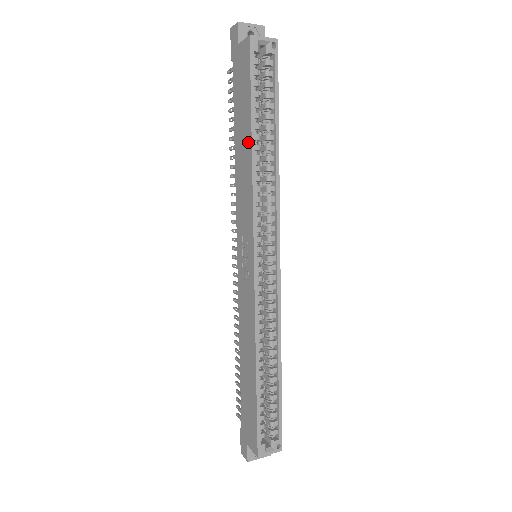
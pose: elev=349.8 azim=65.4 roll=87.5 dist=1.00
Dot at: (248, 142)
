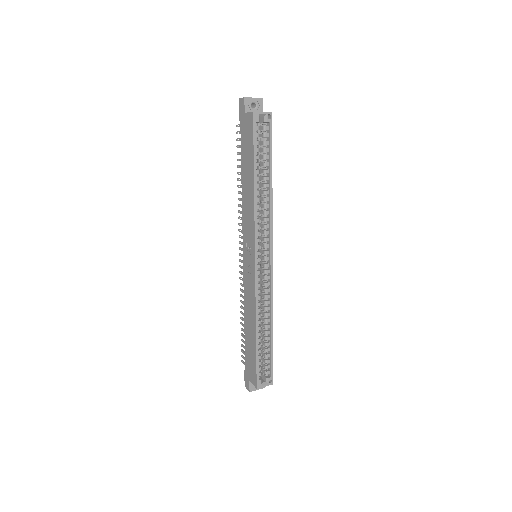
Dot at: (251, 182)
